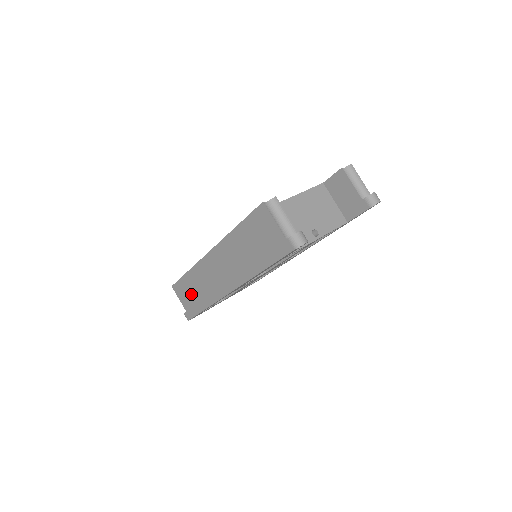
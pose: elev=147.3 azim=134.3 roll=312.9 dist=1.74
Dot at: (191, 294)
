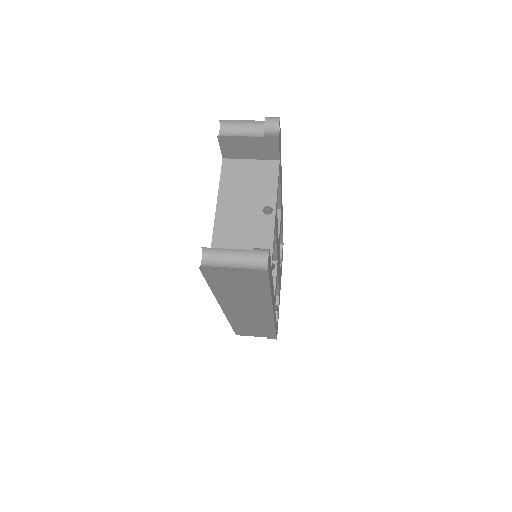
Dot at: (253, 330)
